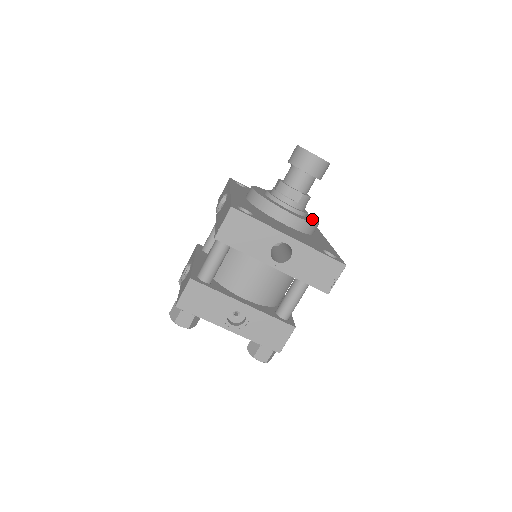
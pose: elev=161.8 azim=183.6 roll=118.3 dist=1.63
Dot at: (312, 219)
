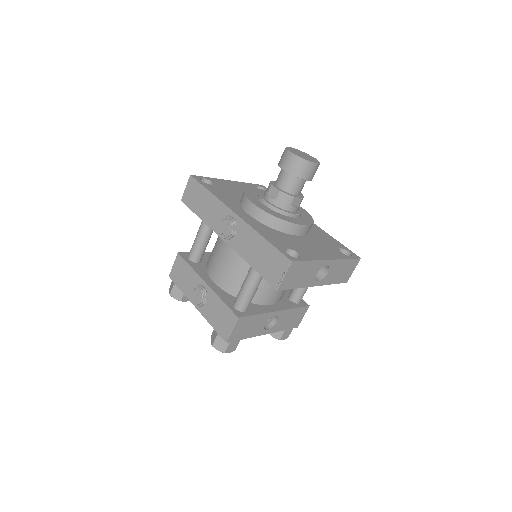
Dot at: occluded
